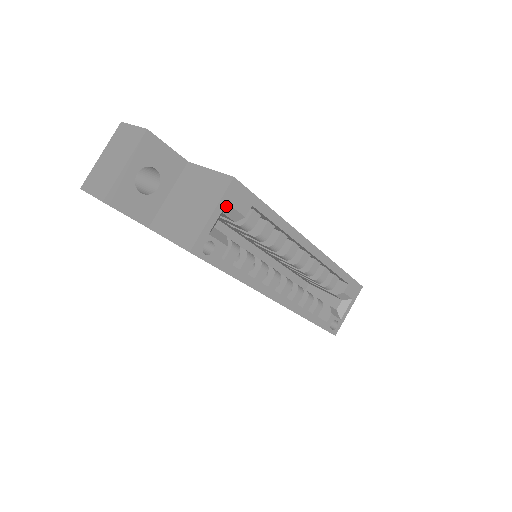
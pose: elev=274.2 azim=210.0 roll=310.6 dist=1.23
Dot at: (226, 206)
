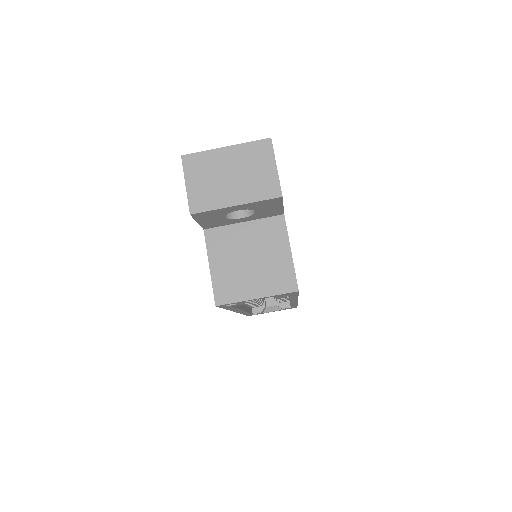
Dot at: occluded
